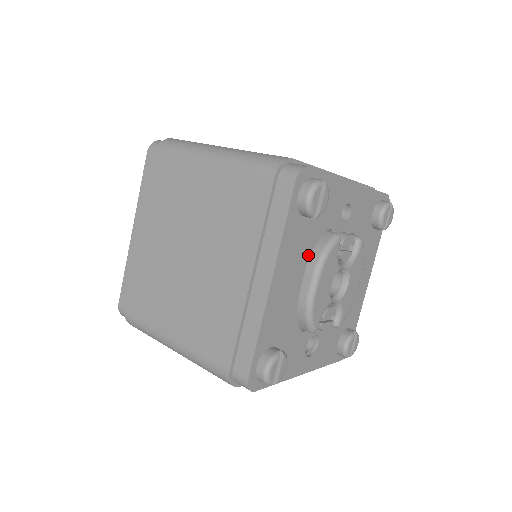
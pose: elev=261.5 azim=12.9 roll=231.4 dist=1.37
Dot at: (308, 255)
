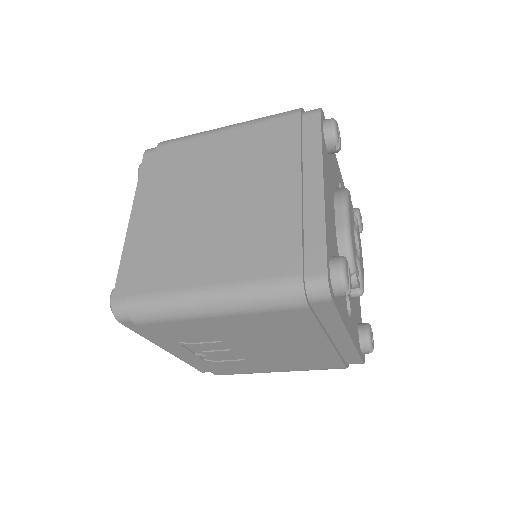
Dot at: (333, 193)
